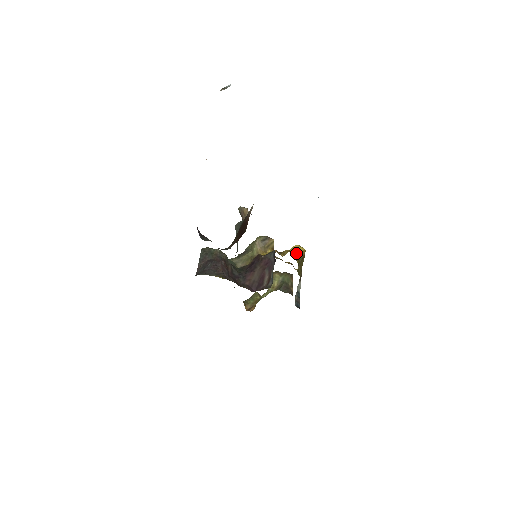
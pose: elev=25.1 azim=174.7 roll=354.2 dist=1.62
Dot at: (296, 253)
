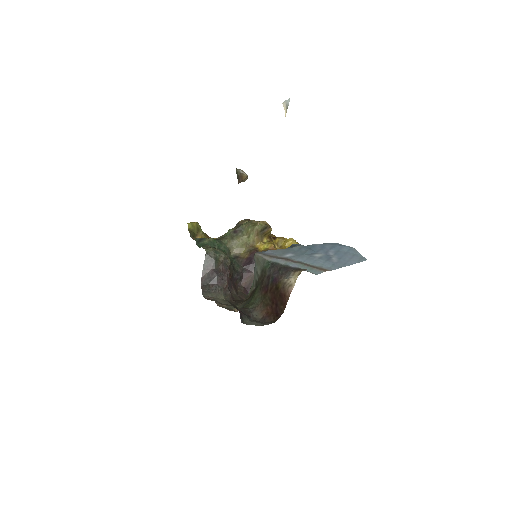
Dot at: occluded
